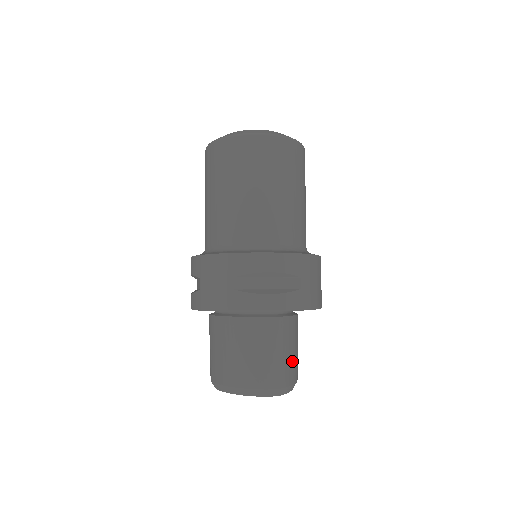
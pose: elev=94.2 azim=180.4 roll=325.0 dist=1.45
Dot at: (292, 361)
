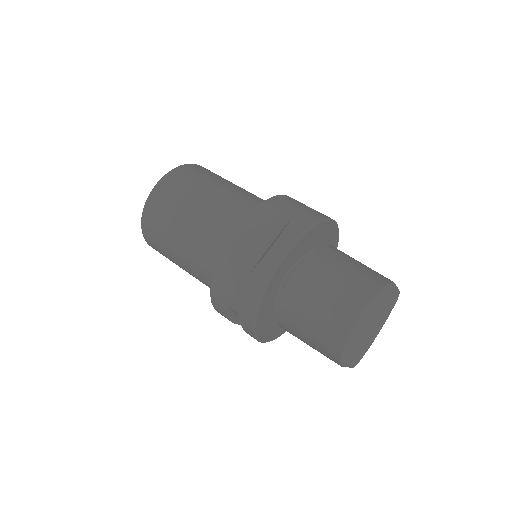
Dot at: occluded
